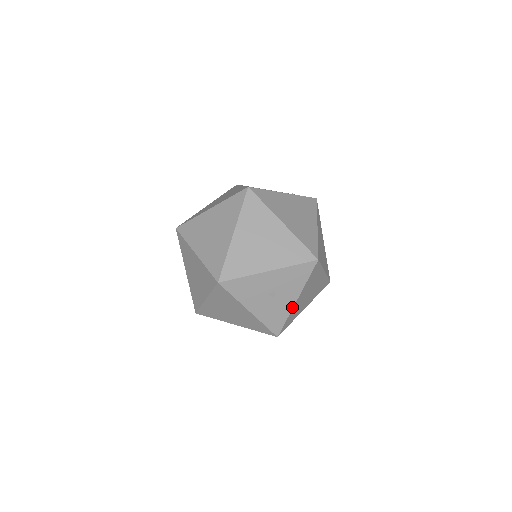
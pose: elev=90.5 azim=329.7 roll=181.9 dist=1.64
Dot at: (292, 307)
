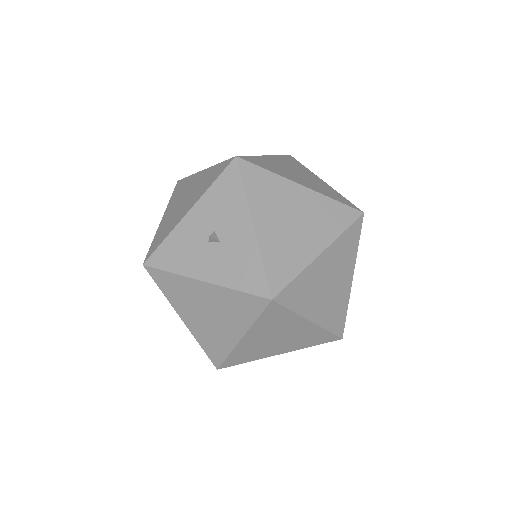
Dot at: (255, 239)
